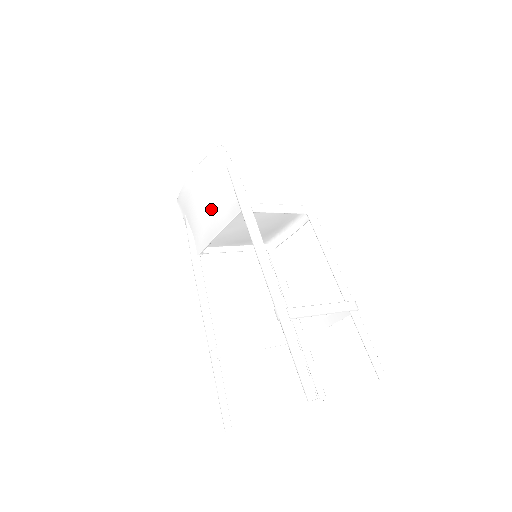
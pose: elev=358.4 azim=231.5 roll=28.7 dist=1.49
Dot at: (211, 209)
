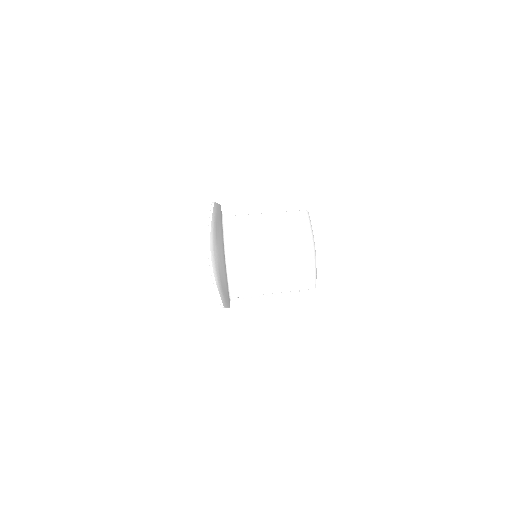
Dot at: occluded
